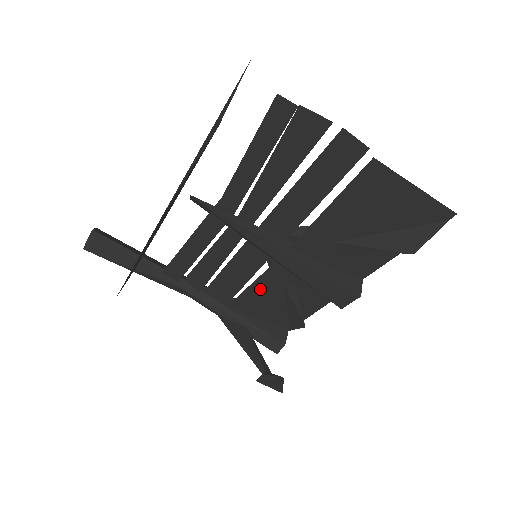
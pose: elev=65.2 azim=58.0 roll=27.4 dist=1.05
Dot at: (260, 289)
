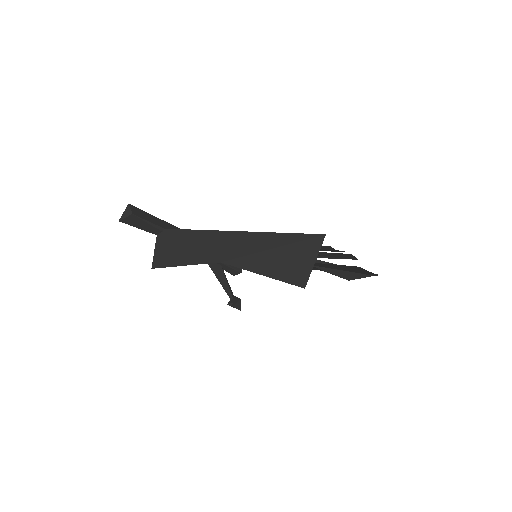
Dot at: occluded
